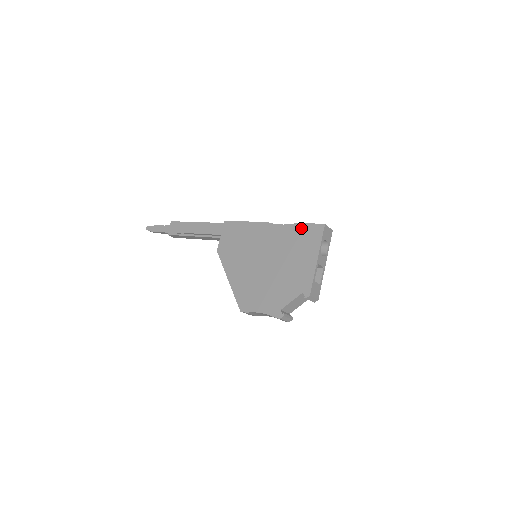
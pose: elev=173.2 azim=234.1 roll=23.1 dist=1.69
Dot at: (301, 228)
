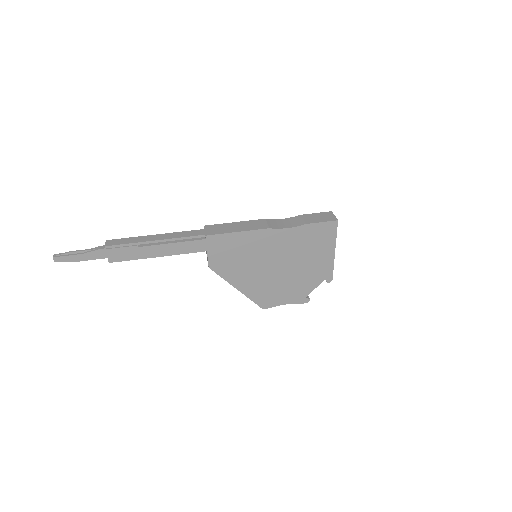
Dot at: (312, 228)
